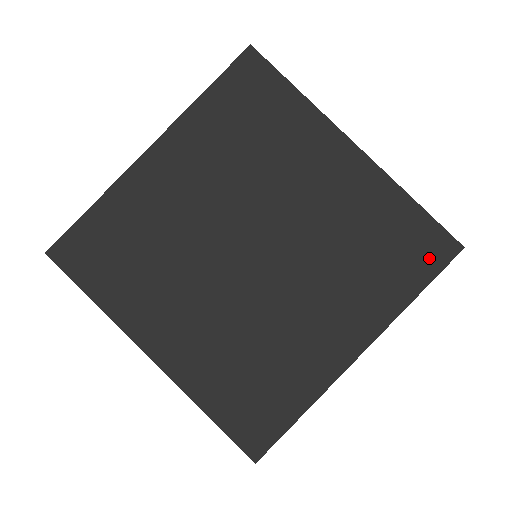
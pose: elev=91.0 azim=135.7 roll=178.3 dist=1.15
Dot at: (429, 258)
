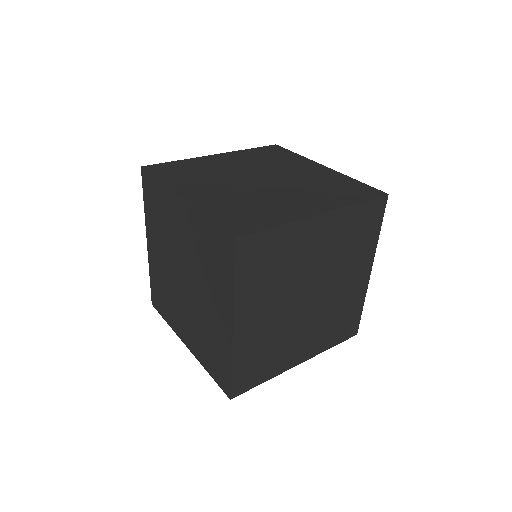
Dot at: (228, 254)
